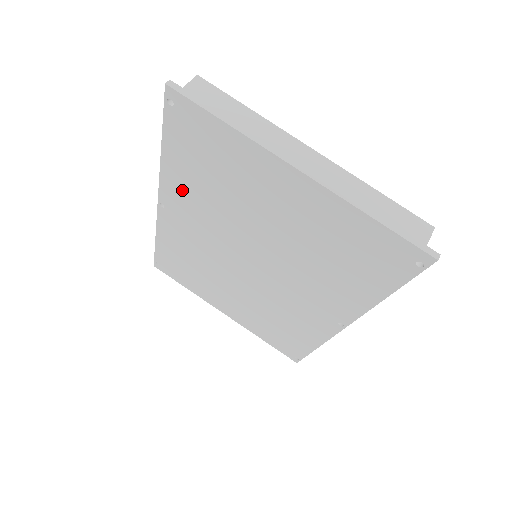
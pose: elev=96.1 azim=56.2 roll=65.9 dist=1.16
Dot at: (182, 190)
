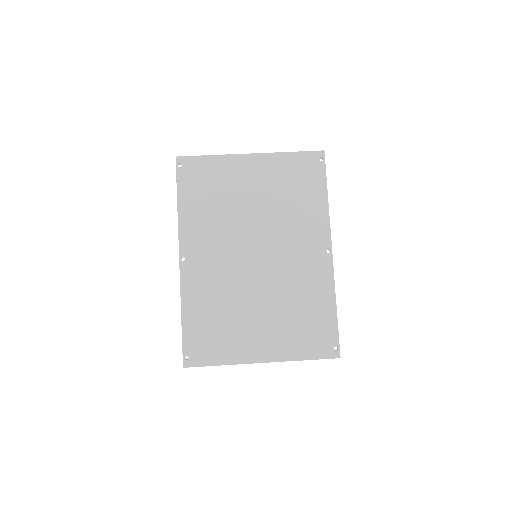
Dot at: (195, 227)
